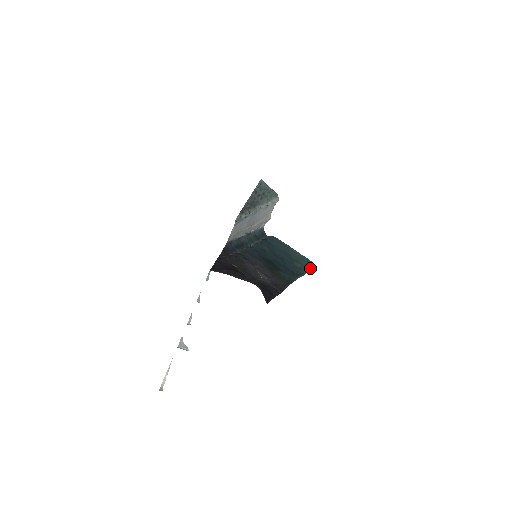
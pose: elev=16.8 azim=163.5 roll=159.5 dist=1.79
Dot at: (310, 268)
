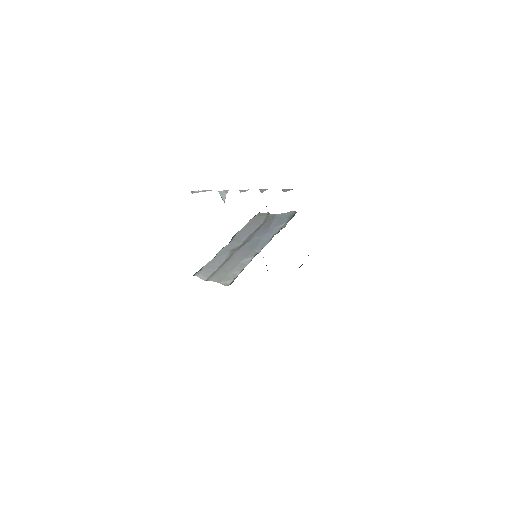
Dot at: occluded
